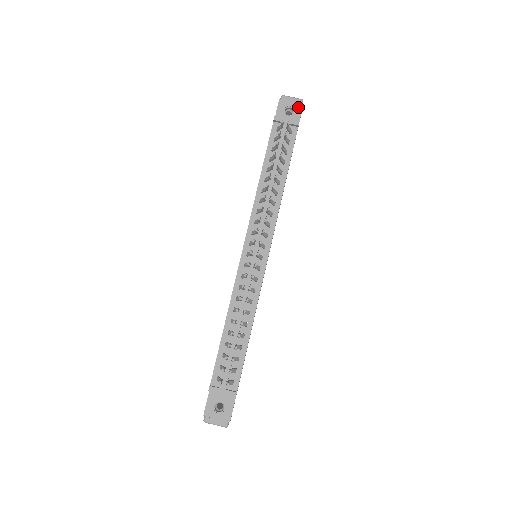
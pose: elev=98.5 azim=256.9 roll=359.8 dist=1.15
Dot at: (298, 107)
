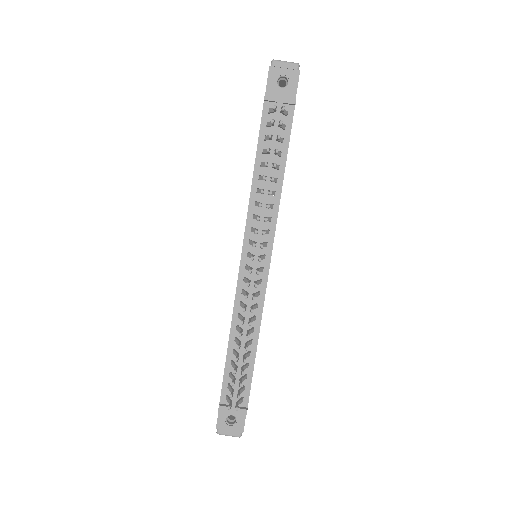
Dot at: (293, 75)
